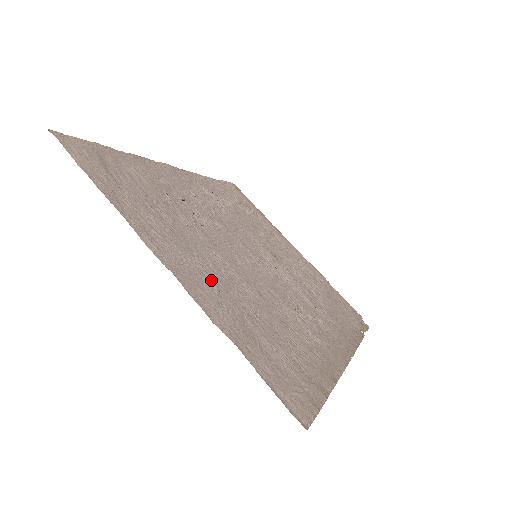
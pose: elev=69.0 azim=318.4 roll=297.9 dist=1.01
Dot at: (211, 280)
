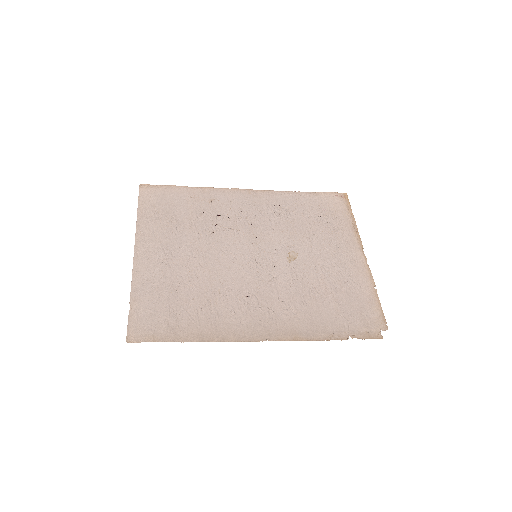
Dot at: (165, 265)
